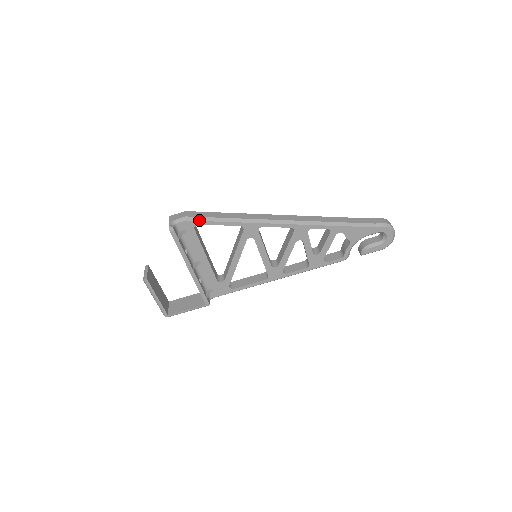
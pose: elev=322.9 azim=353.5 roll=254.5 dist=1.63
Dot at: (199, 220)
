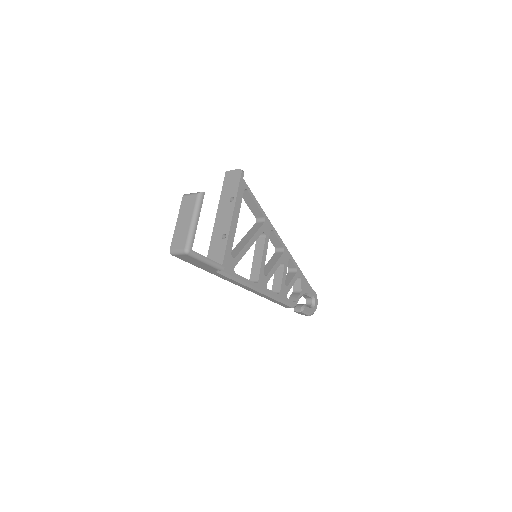
Dot at: occluded
